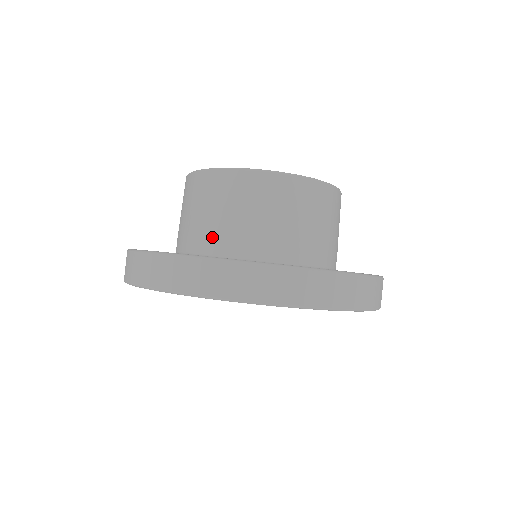
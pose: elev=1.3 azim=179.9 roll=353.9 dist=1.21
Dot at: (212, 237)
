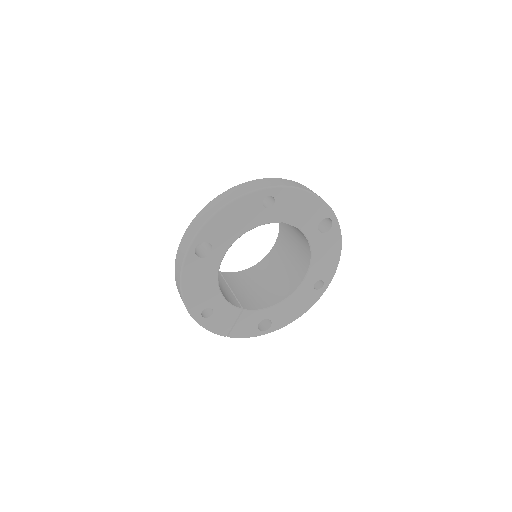
Dot at: occluded
